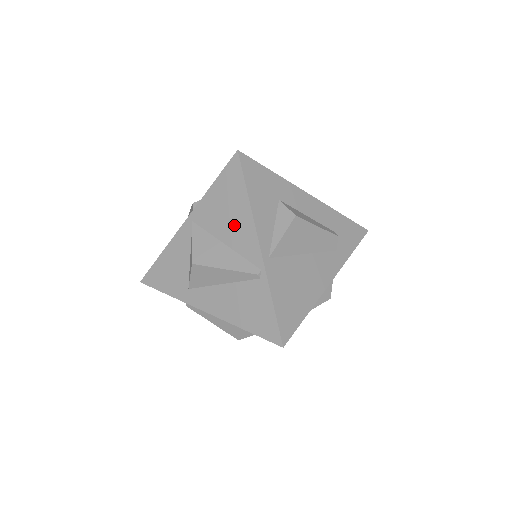
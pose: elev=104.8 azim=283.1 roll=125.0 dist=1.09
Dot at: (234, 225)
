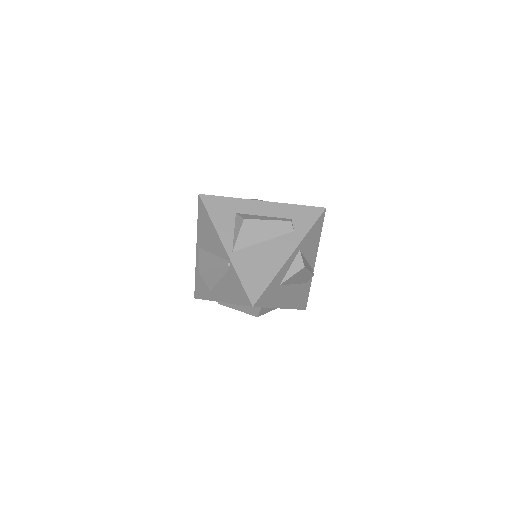
Dot at: (212, 240)
